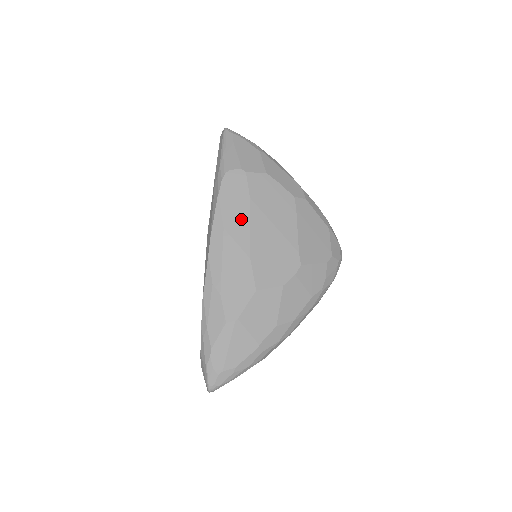
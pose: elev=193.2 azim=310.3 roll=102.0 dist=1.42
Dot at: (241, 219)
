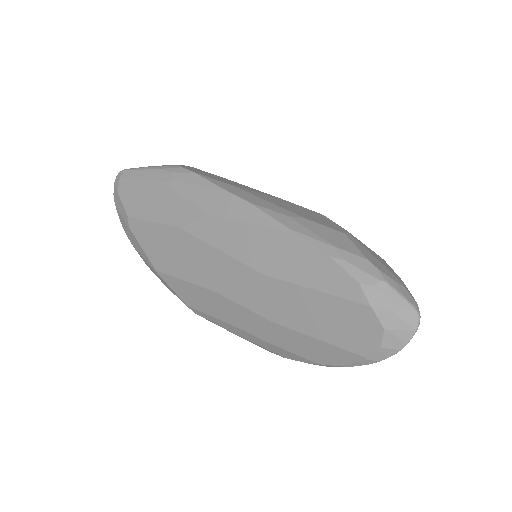
Dot at: (237, 184)
